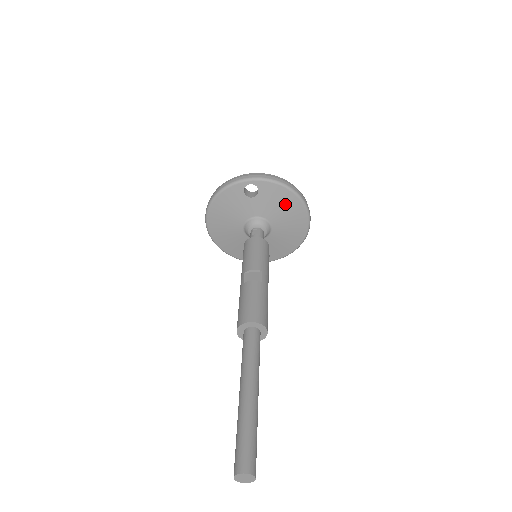
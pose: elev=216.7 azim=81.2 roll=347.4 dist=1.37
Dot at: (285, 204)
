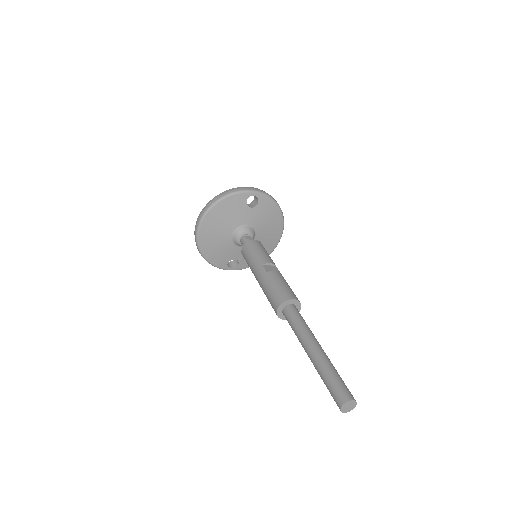
Dot at: (272, 219)
